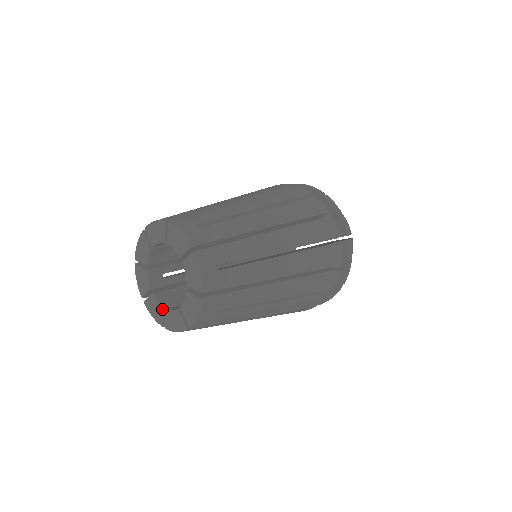
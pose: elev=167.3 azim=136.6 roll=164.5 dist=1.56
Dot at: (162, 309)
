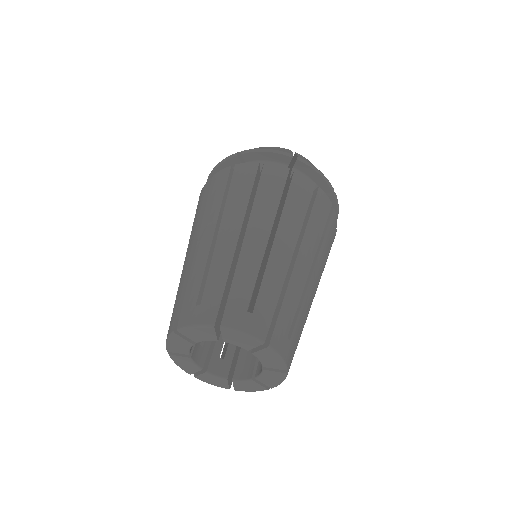
Dot at: (227, 381)
